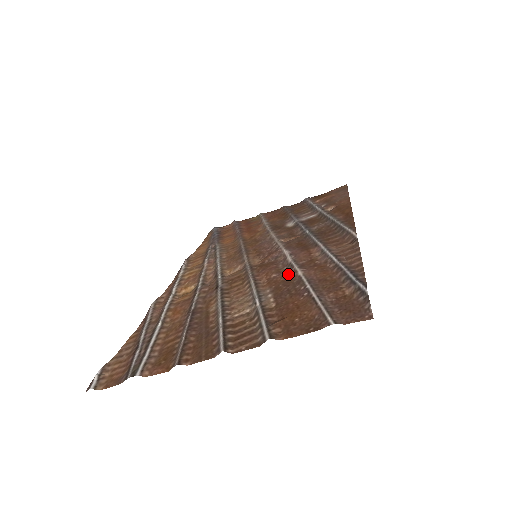
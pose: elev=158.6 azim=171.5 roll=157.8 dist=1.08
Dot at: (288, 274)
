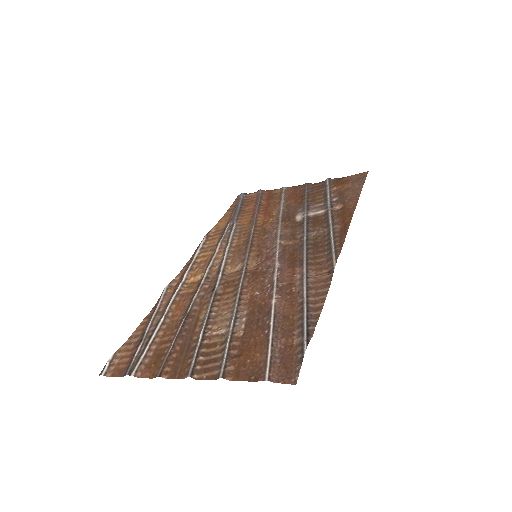
Dot at: (266, 297)
